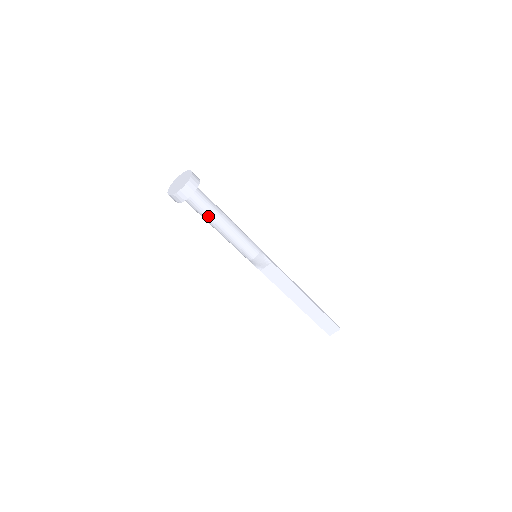
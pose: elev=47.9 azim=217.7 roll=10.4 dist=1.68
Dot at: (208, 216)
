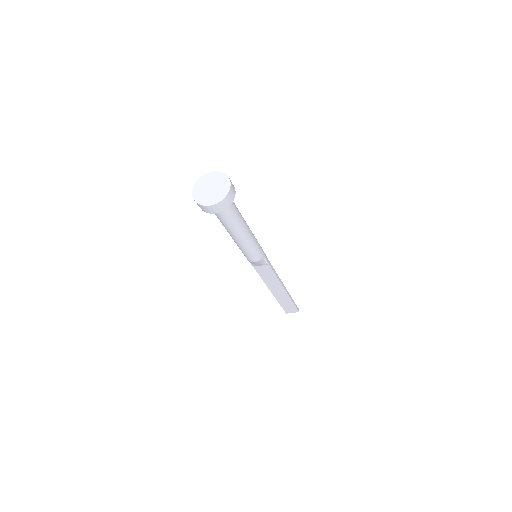
Dot at: (228, 225)
